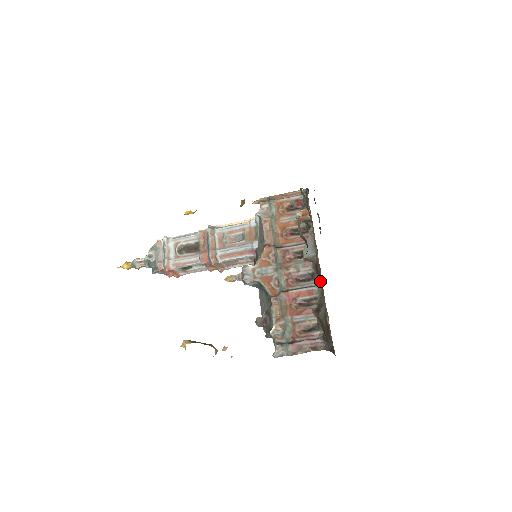
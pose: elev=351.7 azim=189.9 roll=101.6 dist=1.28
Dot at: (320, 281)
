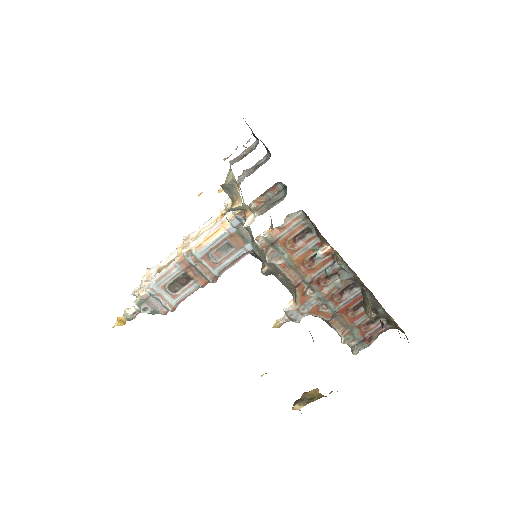
Dot at: (365, 288)
